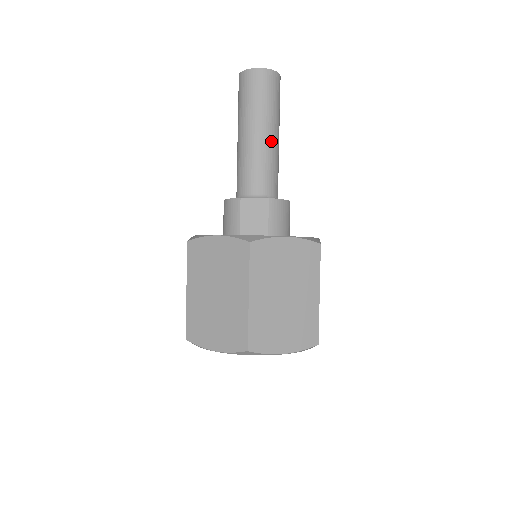
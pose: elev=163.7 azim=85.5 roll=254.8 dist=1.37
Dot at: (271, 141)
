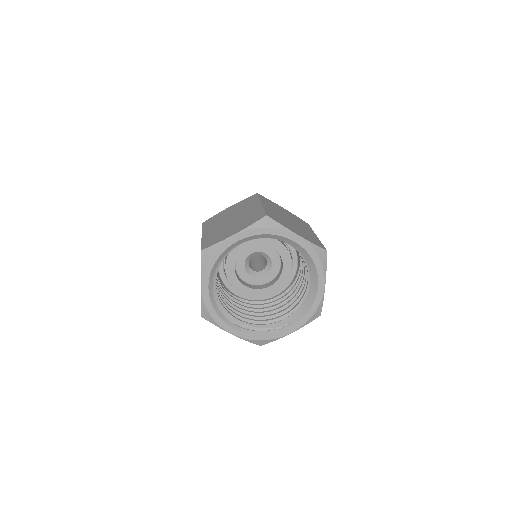
Dot at: occluded
